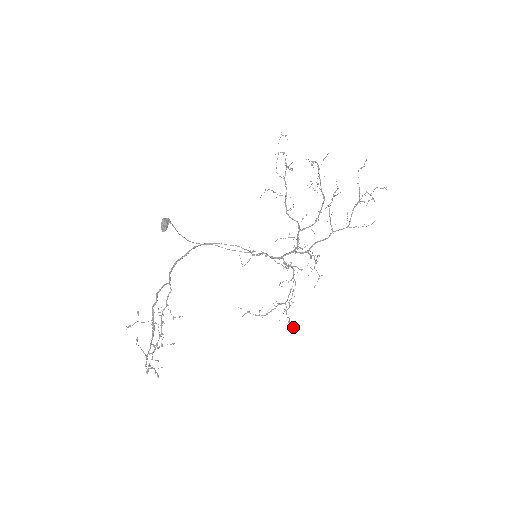
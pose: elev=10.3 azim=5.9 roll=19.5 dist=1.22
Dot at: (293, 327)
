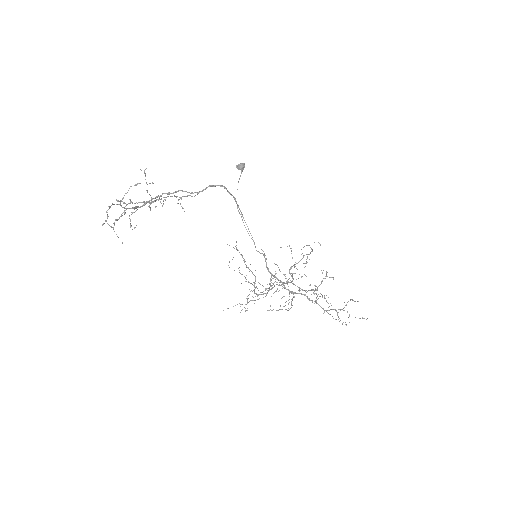
Dot at: occluded
